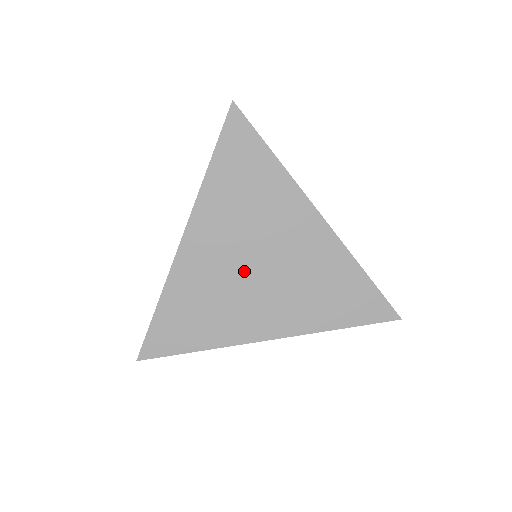
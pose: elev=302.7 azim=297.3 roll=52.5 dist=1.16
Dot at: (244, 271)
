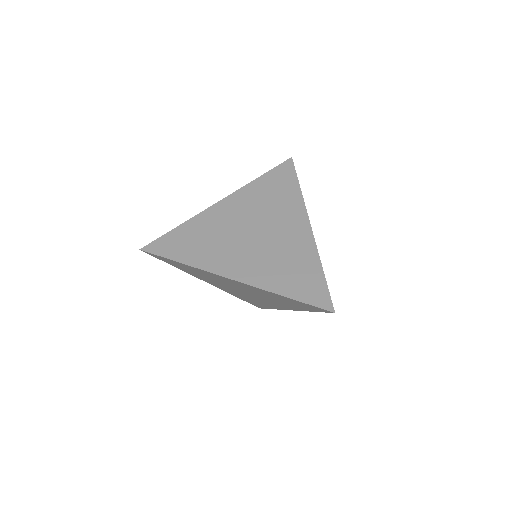
Dot at: (244, 233)
